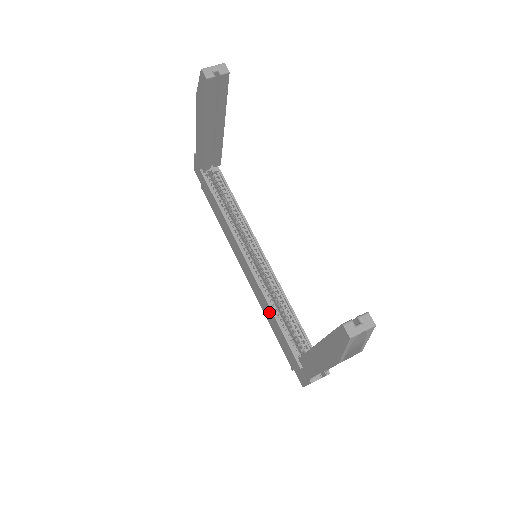
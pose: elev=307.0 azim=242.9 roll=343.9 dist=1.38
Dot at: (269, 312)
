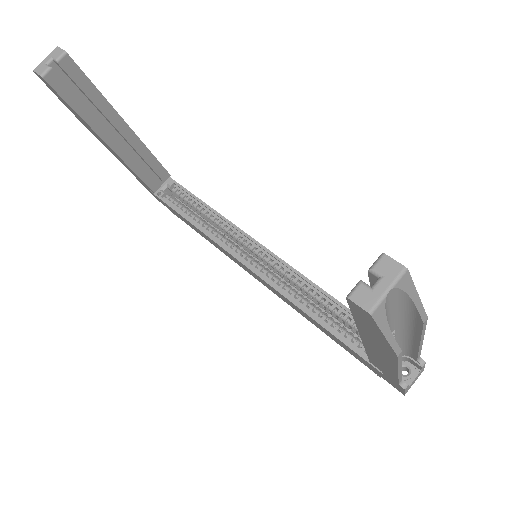
Dot at: occluded
